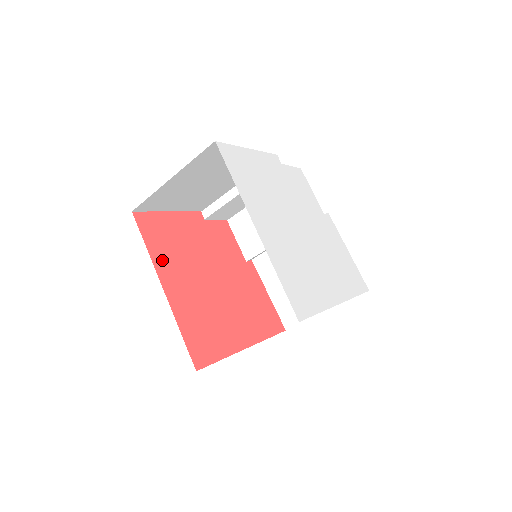
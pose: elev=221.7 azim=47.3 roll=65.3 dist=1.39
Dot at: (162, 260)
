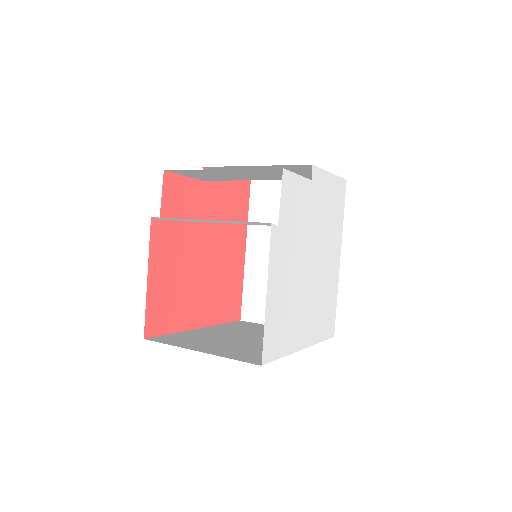
Dot at: (183, 318)
